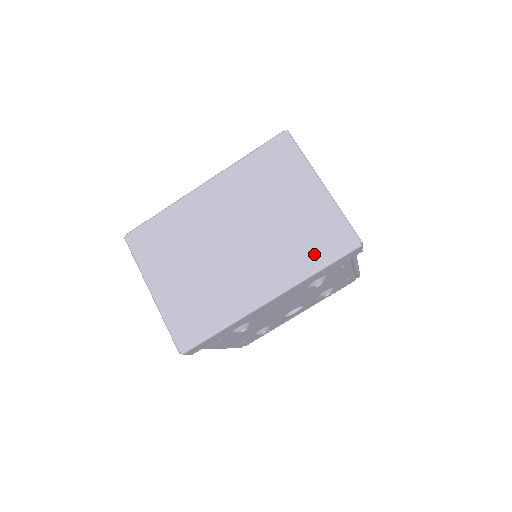
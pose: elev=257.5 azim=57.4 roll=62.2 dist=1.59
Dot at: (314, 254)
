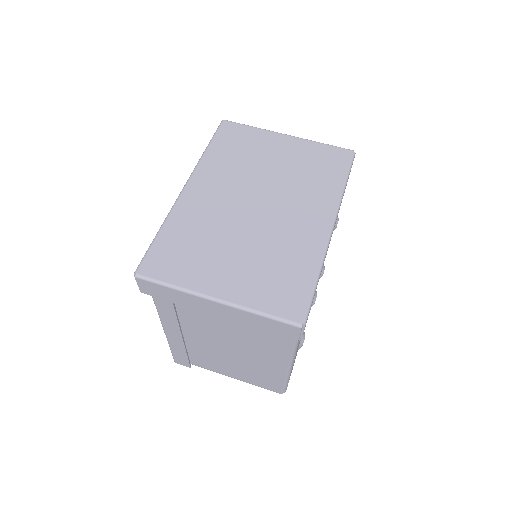
Dot at: (331, 175)
